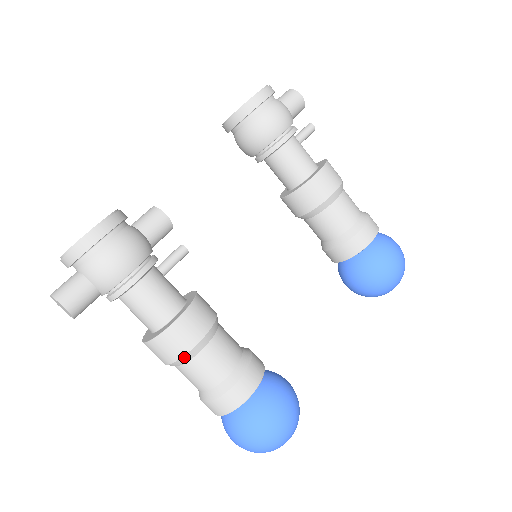
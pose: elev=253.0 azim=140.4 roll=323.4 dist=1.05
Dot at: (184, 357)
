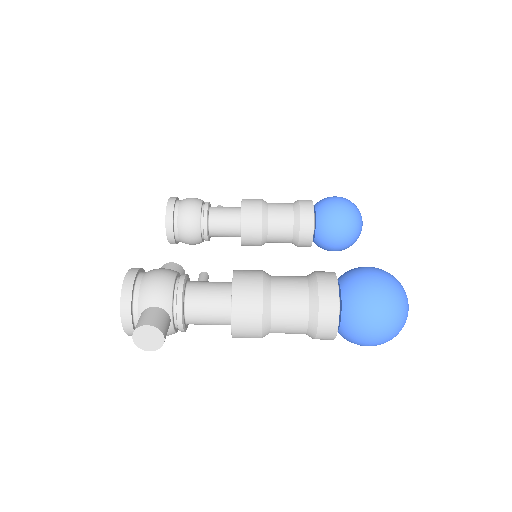
Dot at: (264, 294)
